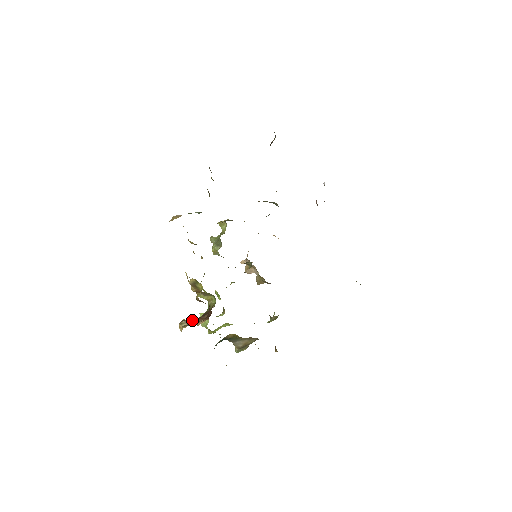
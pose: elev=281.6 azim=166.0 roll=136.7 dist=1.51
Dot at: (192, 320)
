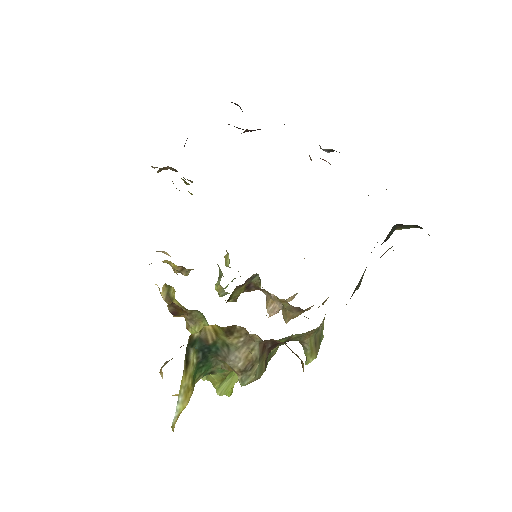
Dot at: occluded
